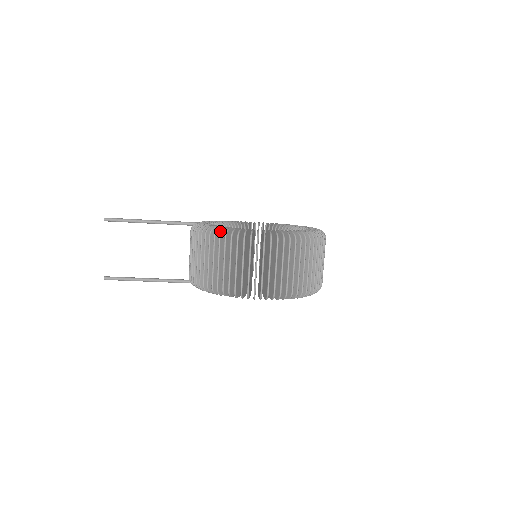
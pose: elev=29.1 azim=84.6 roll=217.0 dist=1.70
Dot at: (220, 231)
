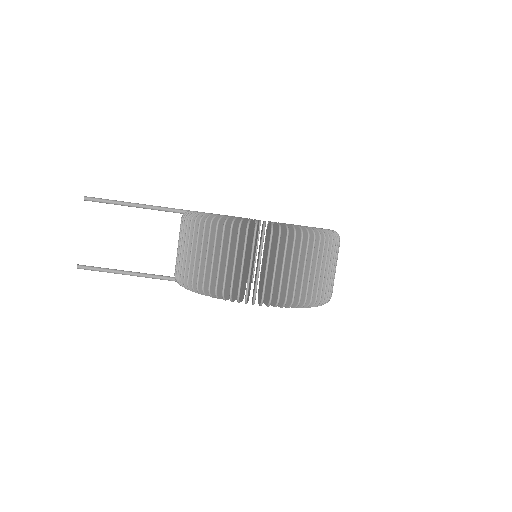
Dot at: (212, 218)
